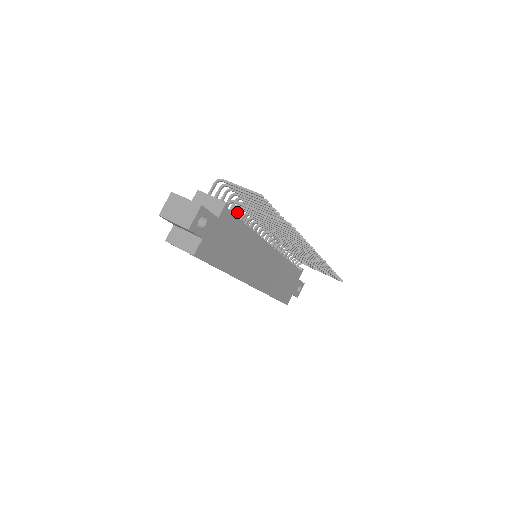
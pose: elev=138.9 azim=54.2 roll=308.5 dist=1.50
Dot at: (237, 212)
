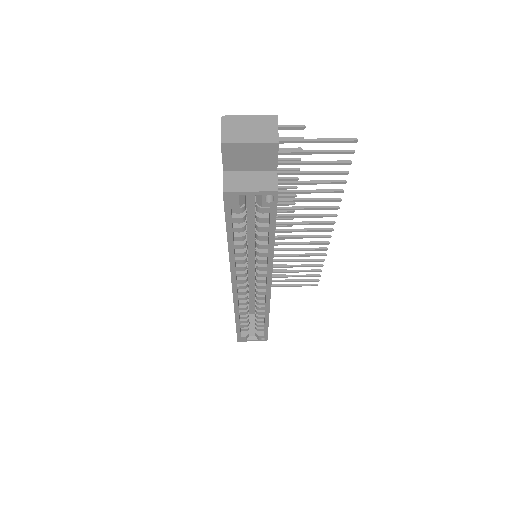
Dot at: occluded
